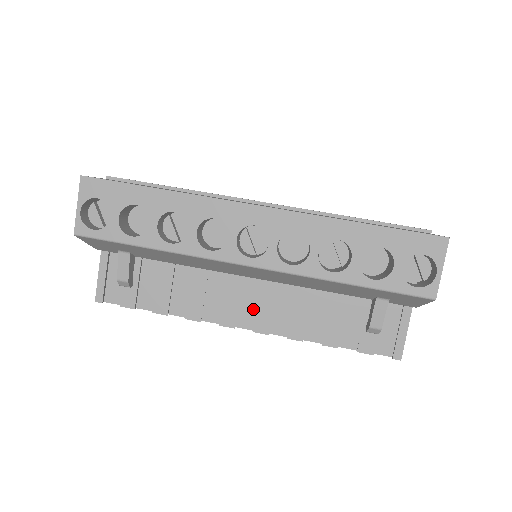
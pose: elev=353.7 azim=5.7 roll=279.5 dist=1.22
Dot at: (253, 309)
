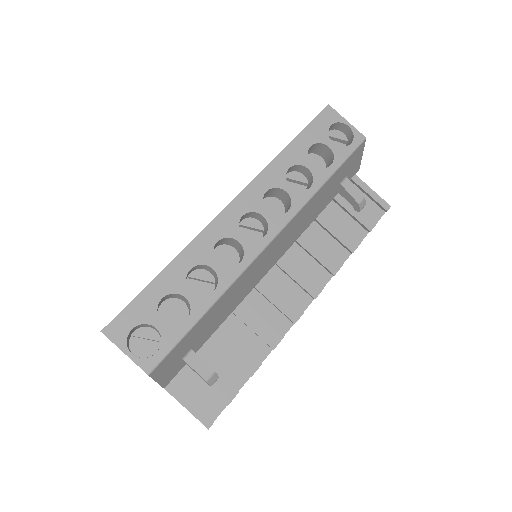
Dot at: (296, 289)
